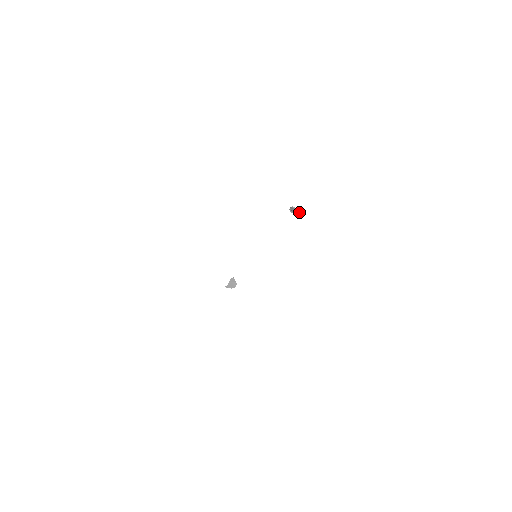
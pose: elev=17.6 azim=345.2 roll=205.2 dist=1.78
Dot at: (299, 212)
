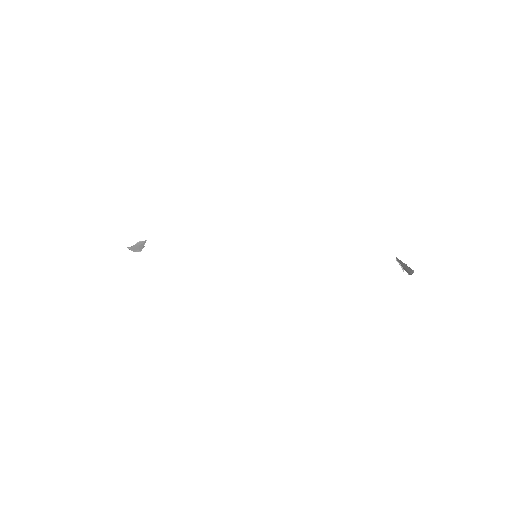
Dot at: (403, 268)
